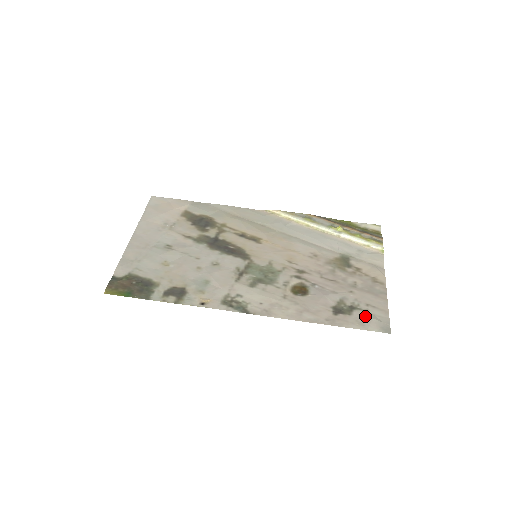
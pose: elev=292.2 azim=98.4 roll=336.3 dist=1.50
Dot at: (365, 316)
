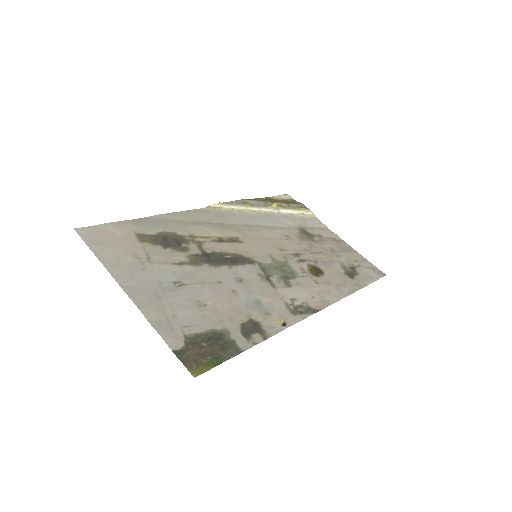
Dot at: (365, 270)
